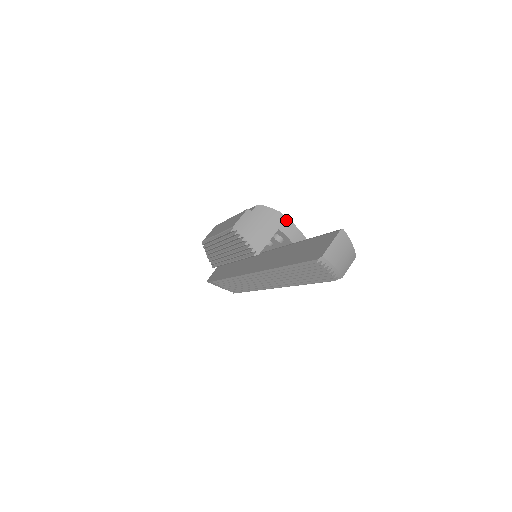
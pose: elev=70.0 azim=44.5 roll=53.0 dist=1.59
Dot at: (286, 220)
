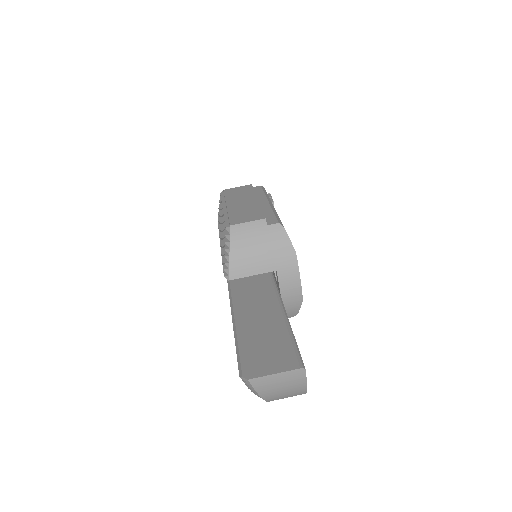
Dot at: (295, 267)
